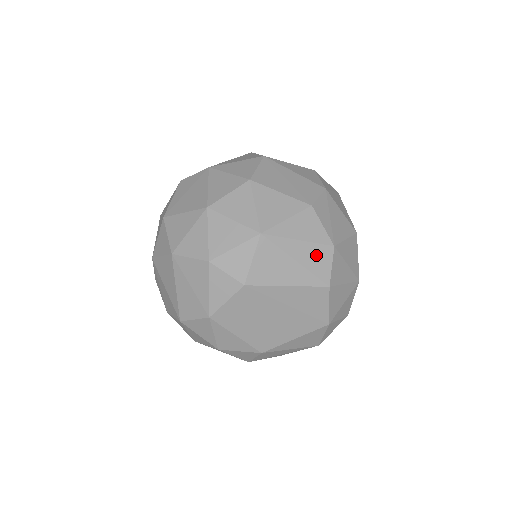
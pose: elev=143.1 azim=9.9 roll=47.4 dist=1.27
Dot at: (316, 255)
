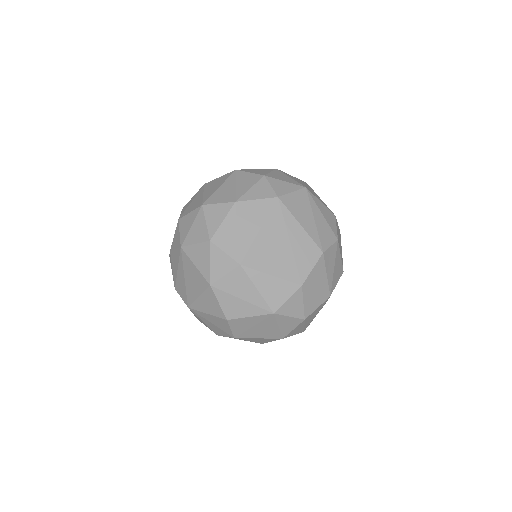
Dot at: (326, 230)
